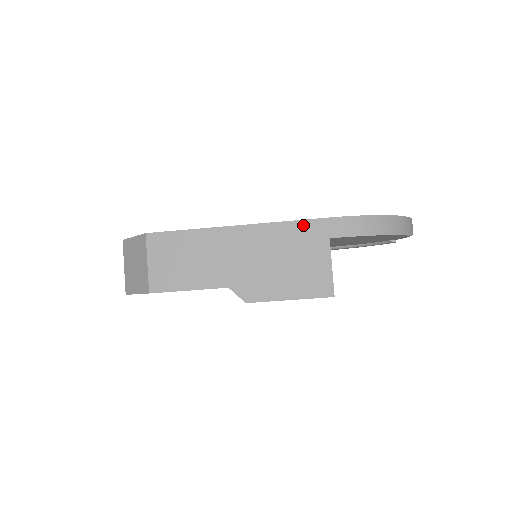
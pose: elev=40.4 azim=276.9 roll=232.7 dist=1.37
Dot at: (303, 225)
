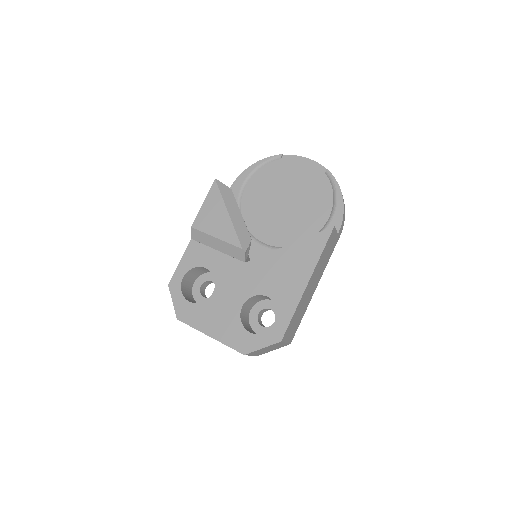
Dot at: occluded
